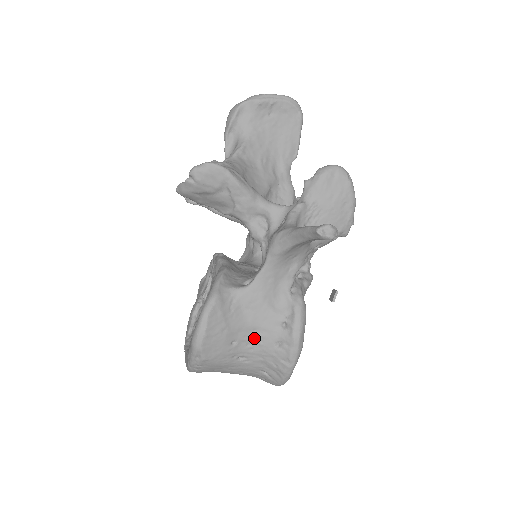
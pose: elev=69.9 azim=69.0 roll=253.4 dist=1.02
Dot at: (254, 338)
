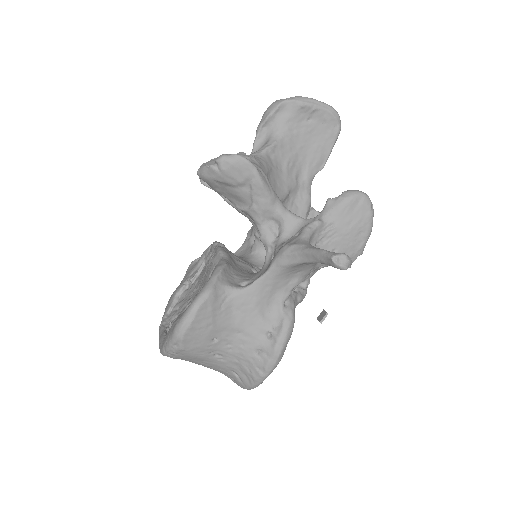
Dot at: (236, 340)
